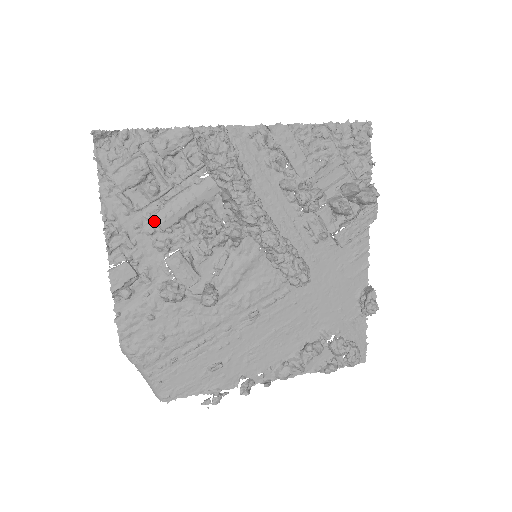
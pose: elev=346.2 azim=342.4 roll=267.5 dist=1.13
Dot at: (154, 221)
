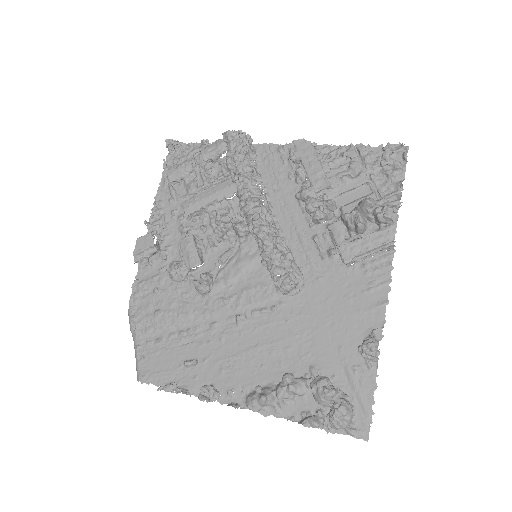
Dot at: (184, 208)
